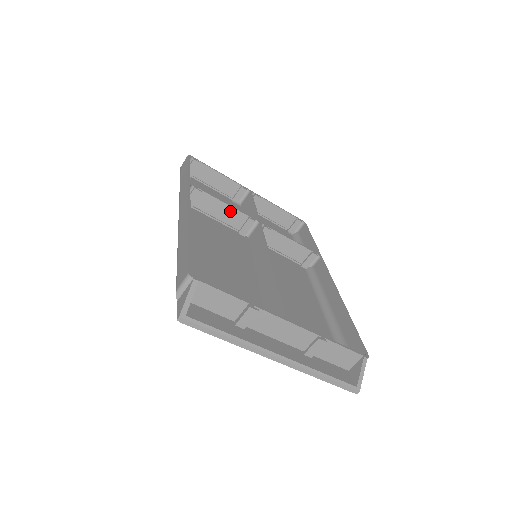
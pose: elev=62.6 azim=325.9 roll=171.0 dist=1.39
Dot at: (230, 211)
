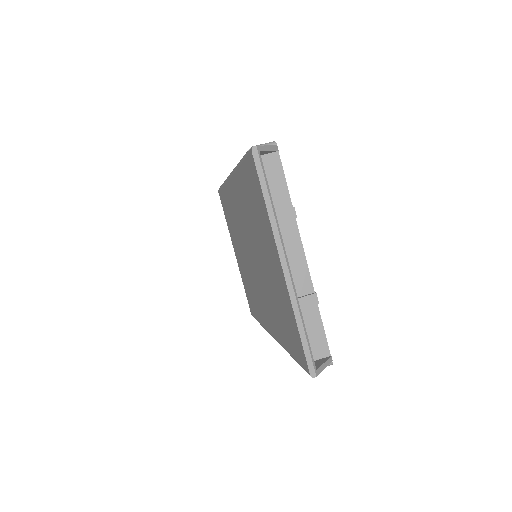
Dot at: occluded
